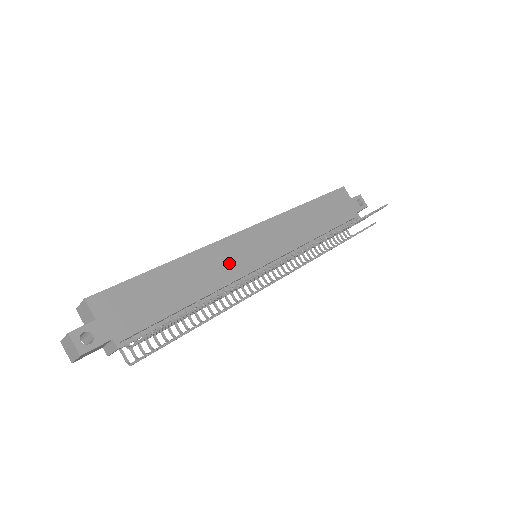
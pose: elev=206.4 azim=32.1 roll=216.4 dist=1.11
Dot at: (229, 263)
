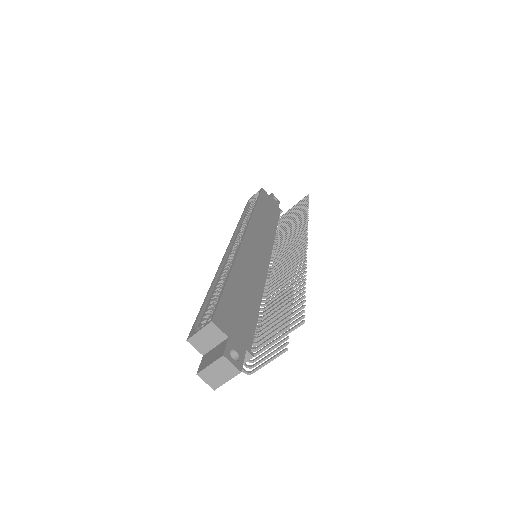
Dot at: (255, 264)
